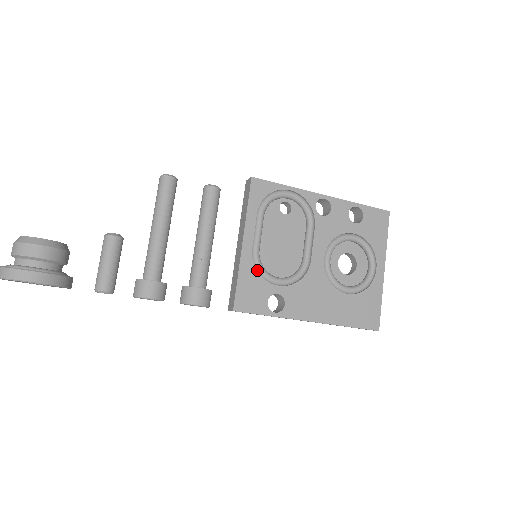
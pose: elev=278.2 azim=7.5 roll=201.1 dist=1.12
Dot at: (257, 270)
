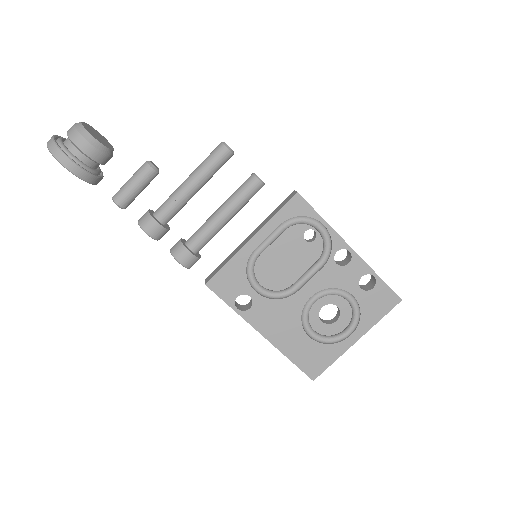
Dot at: (247, 268)
